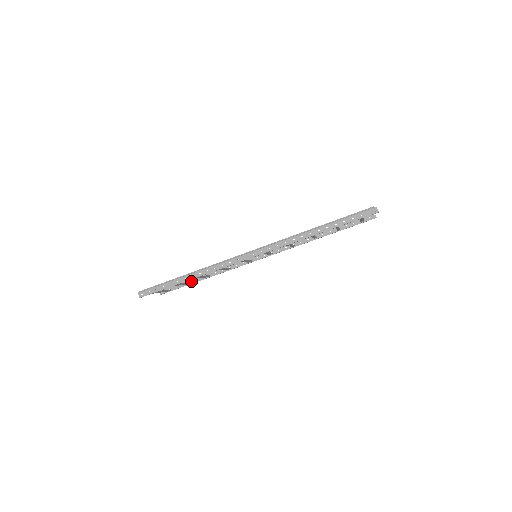
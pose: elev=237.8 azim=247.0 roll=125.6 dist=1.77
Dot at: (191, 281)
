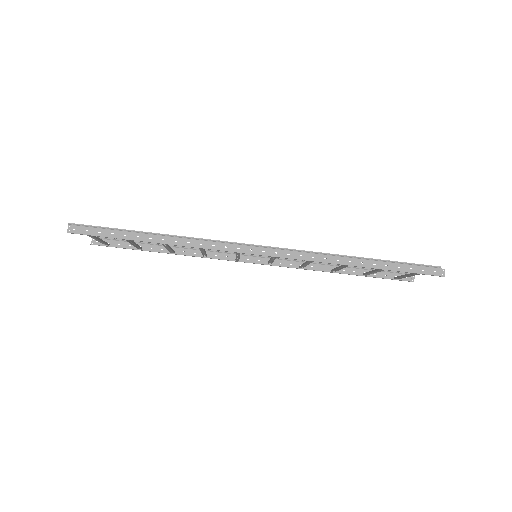
Dot at: (144, 247)
